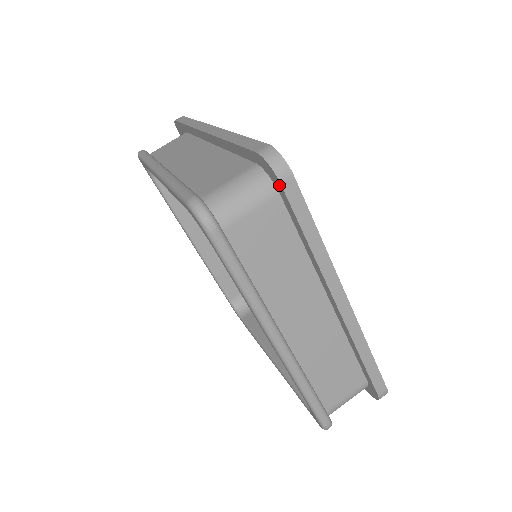
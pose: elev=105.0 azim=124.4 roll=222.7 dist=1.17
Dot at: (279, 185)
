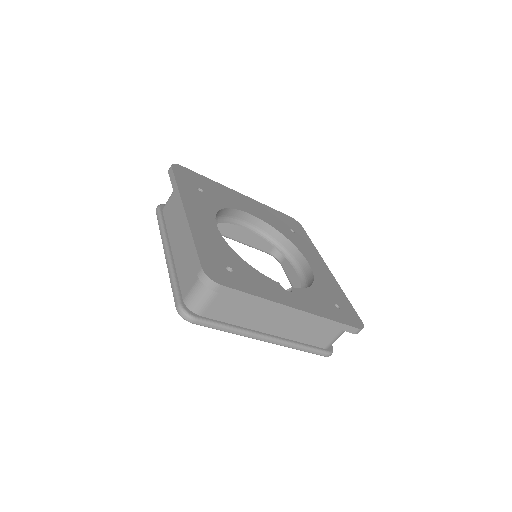
Dot at: (216, 290)
